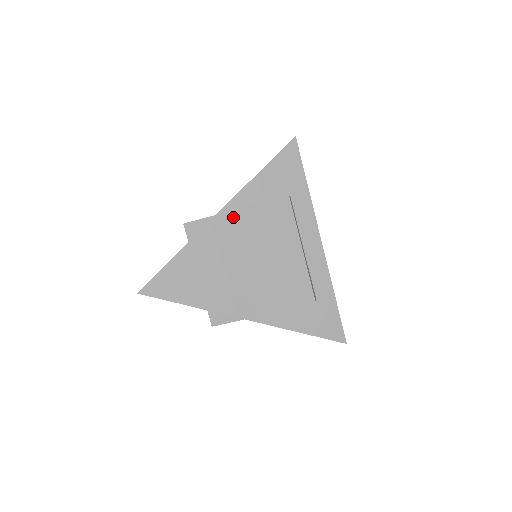
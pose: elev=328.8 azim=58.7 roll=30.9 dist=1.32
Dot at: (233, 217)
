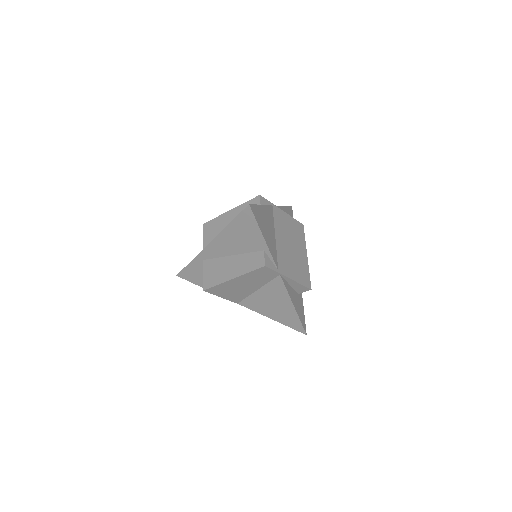
Dot at: (282, 213)
